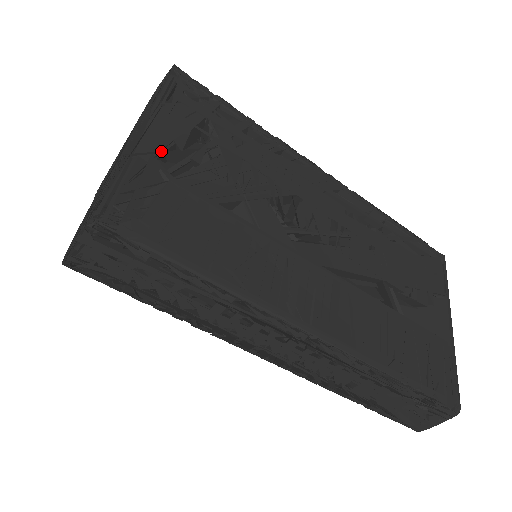
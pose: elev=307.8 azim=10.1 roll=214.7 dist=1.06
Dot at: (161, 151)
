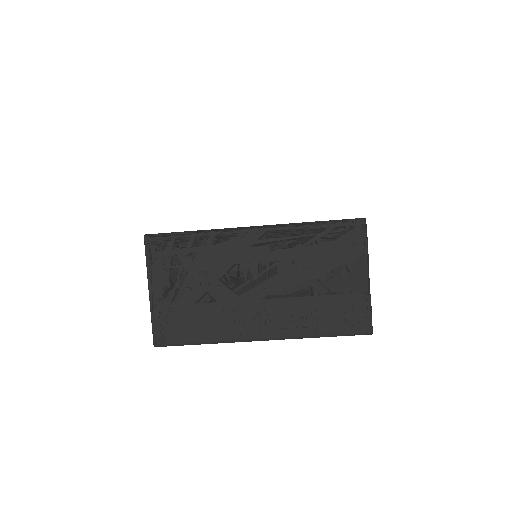
Dot at: (162, 296)
